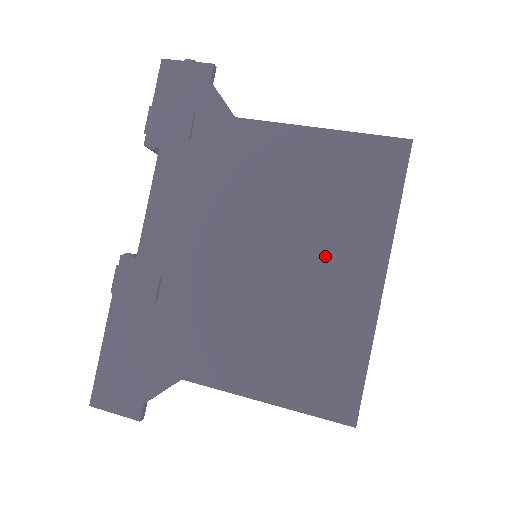
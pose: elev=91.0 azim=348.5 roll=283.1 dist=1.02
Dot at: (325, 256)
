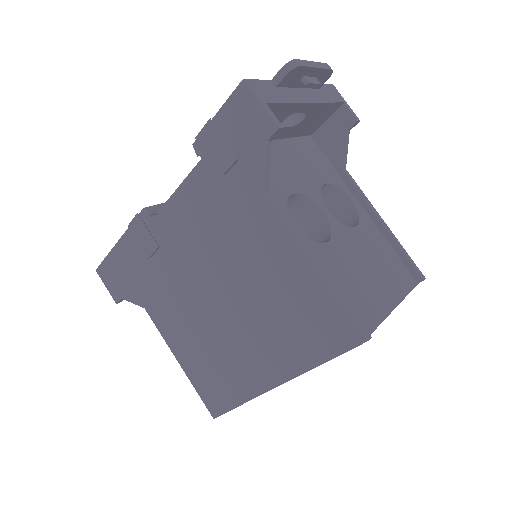
Dot at: (257, 338)
